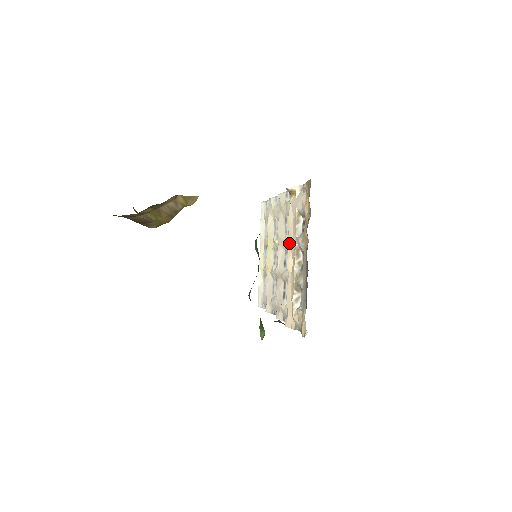
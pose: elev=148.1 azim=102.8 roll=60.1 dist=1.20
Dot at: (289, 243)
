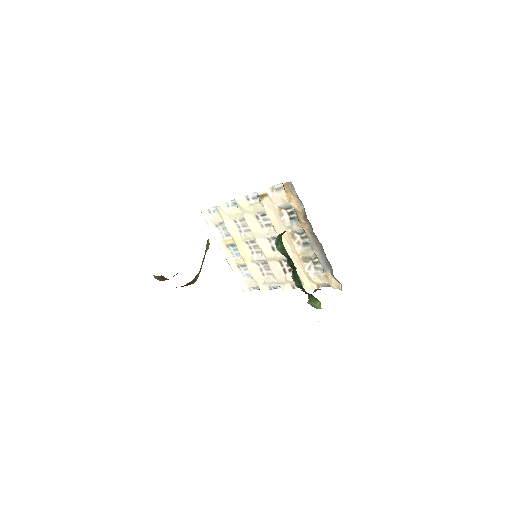
Dot at: (278, 233)
